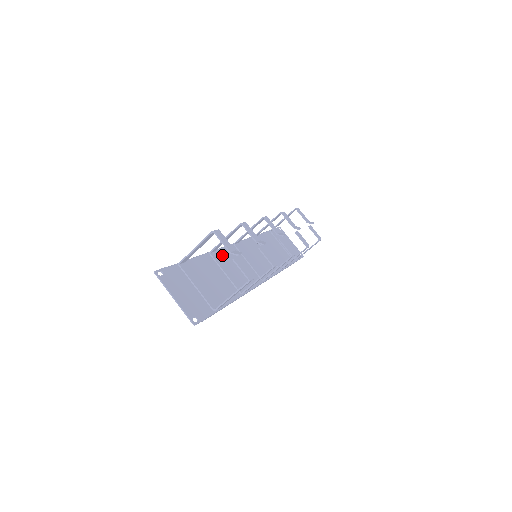
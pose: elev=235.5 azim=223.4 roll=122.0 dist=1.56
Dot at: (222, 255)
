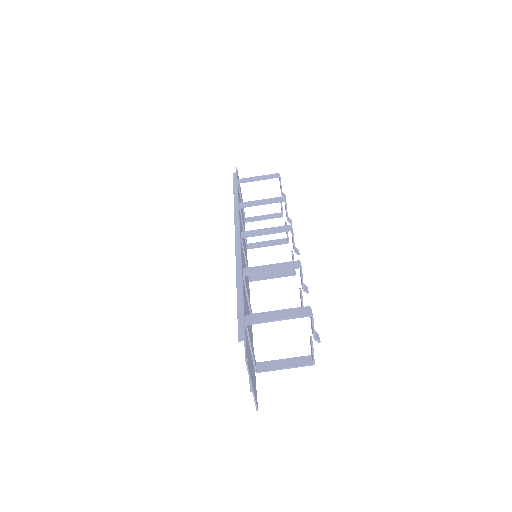
Dot at: (243, 267)
